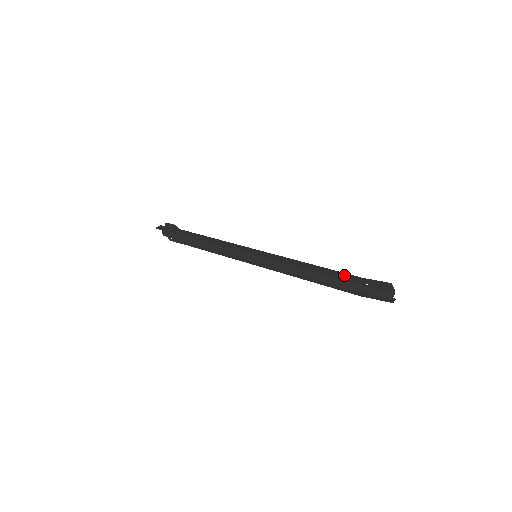
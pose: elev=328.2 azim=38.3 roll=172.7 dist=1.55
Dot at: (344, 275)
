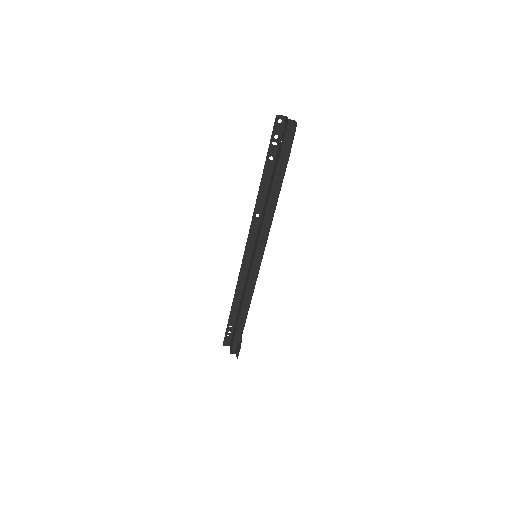
Dot at: (273, 161)
